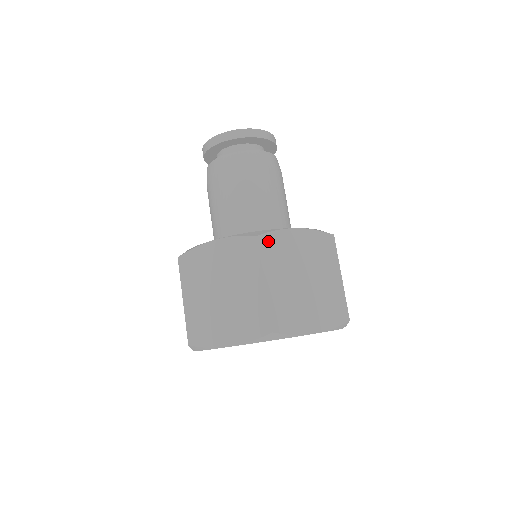
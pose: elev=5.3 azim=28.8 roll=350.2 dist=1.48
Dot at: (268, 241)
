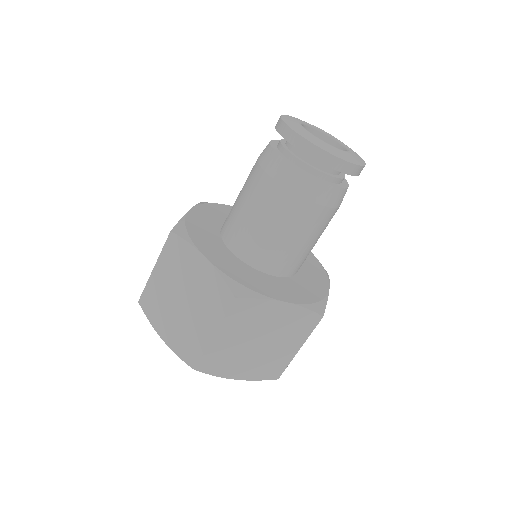
Dot at: occluded
